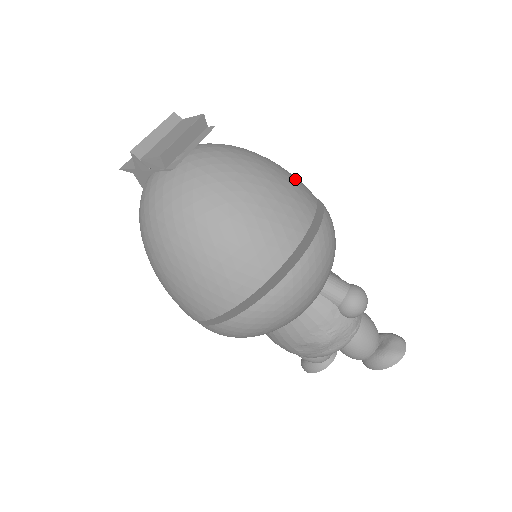
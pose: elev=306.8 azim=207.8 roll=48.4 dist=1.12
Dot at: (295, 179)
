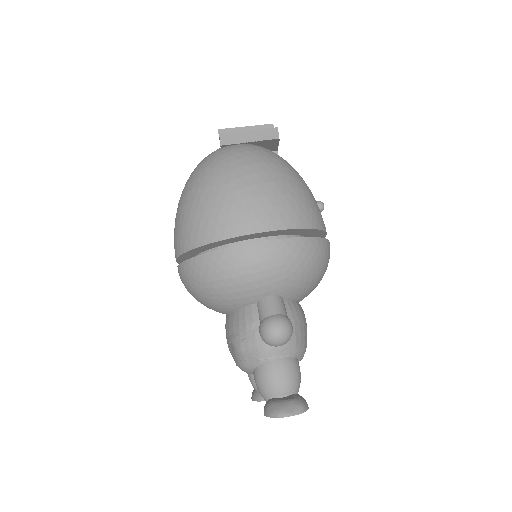
Dot at: (300, 202)
